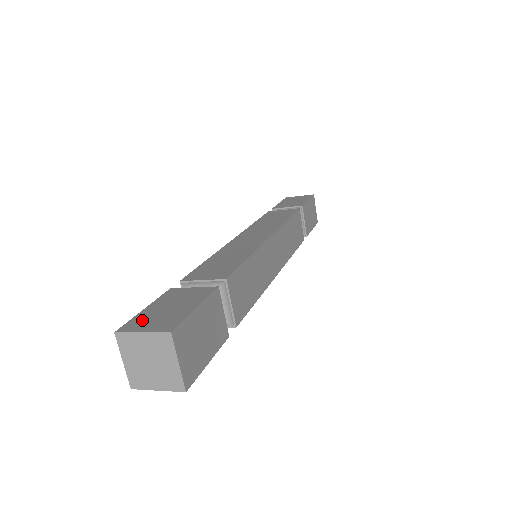
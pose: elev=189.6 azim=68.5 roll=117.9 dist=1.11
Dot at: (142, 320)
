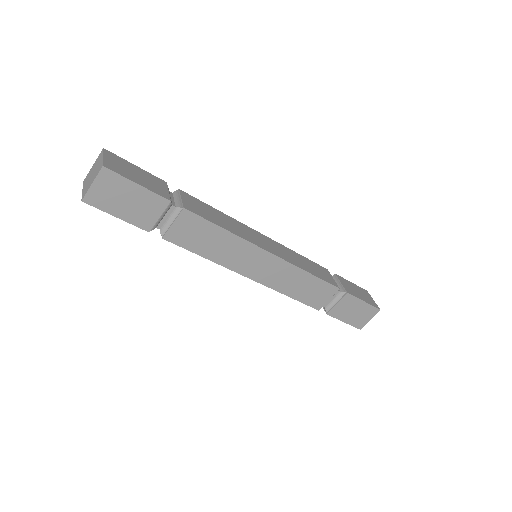
Dot at: occluded
